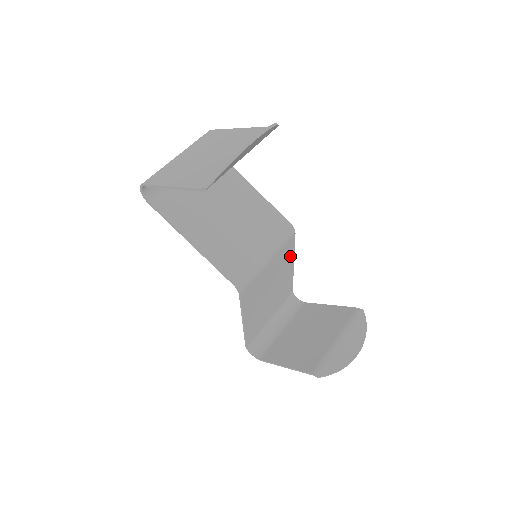
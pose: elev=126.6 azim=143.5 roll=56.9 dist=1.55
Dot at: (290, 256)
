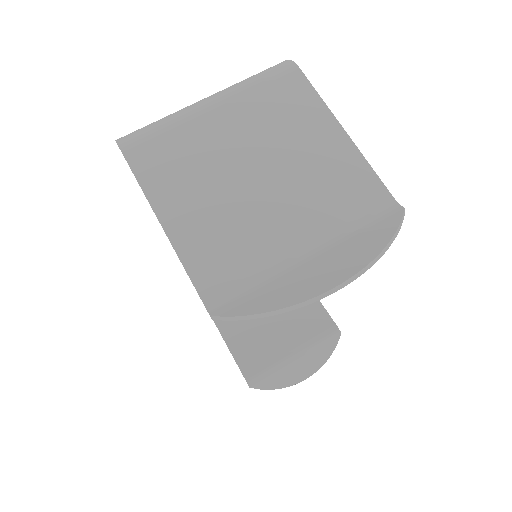
Dot at: occluded
